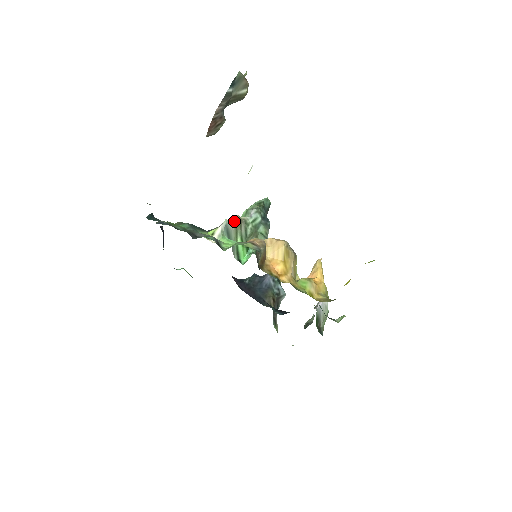
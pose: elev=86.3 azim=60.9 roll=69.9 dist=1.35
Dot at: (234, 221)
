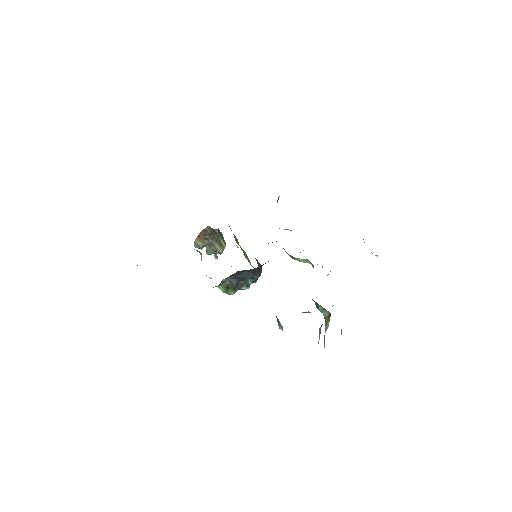
Dot at: (234, 235)
